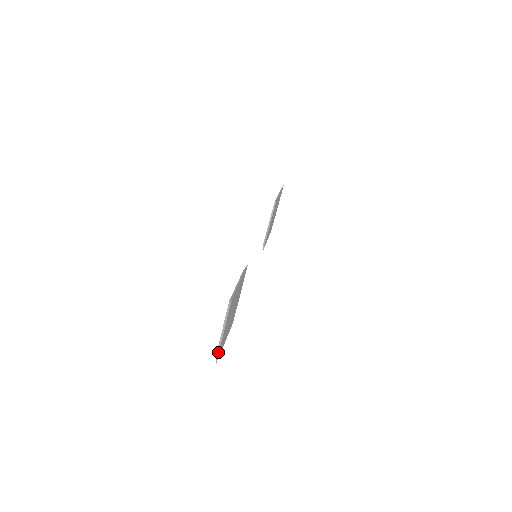
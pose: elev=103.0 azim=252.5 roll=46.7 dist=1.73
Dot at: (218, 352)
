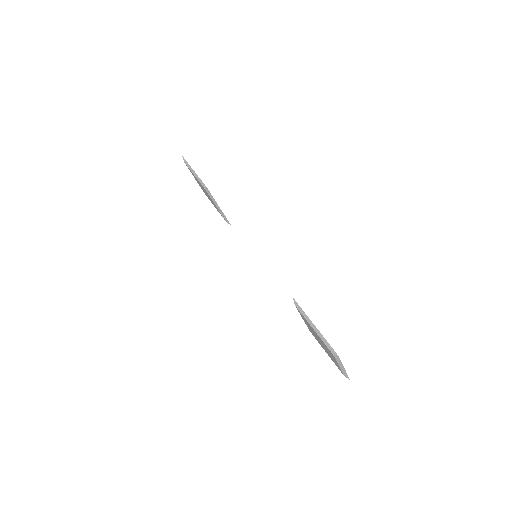
Dot at: (347, 376)
